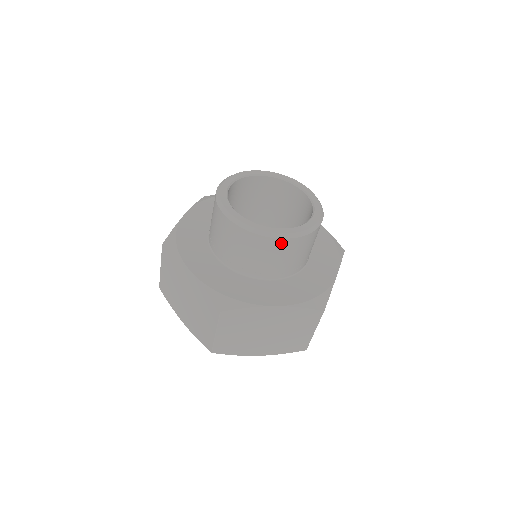
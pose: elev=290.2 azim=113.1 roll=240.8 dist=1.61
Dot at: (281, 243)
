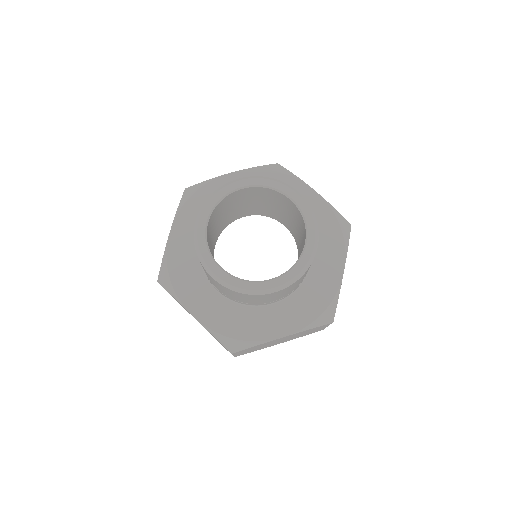
Dot at: (214, 280)
